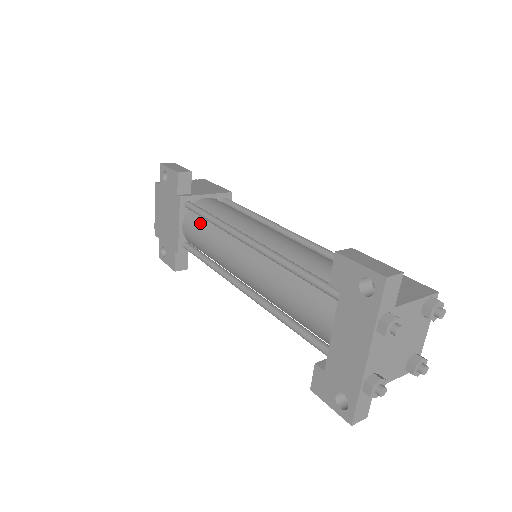
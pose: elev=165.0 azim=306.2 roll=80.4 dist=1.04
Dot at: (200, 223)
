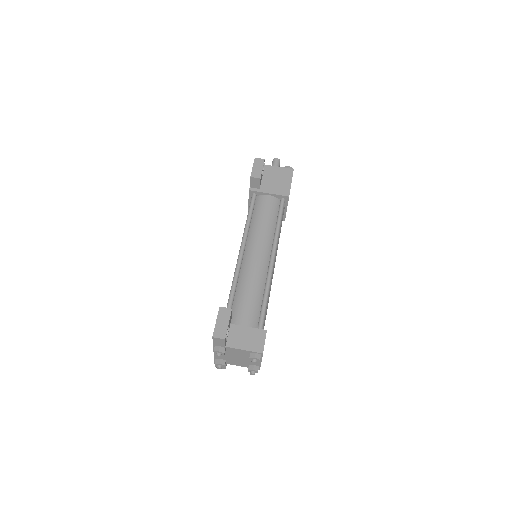
Dot at: occluded
